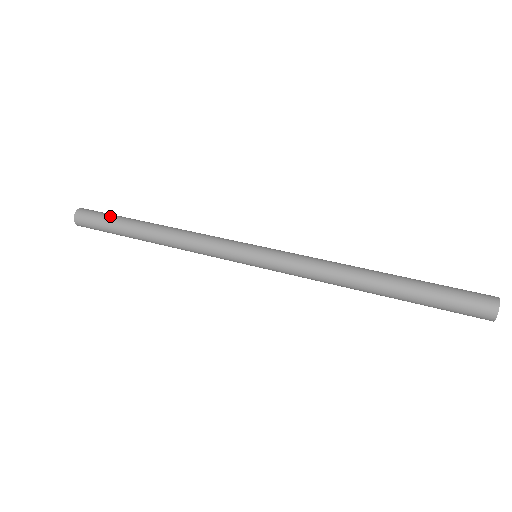
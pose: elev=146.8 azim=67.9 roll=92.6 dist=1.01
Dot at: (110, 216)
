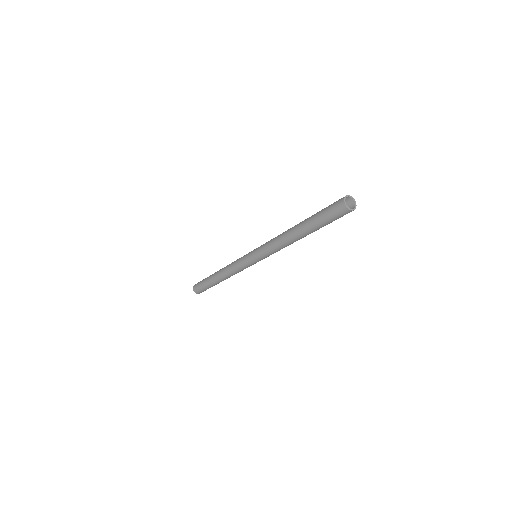
Dot at: occluded
